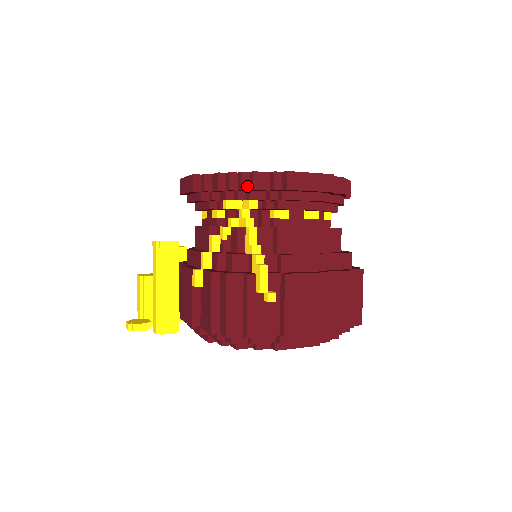
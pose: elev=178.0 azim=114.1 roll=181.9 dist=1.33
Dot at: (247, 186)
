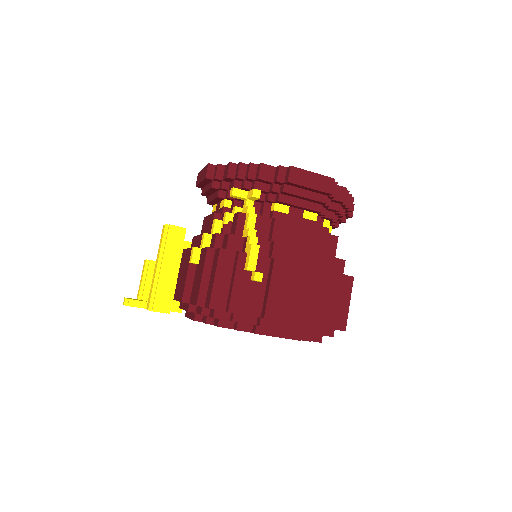
Dot at: (253, 176)
